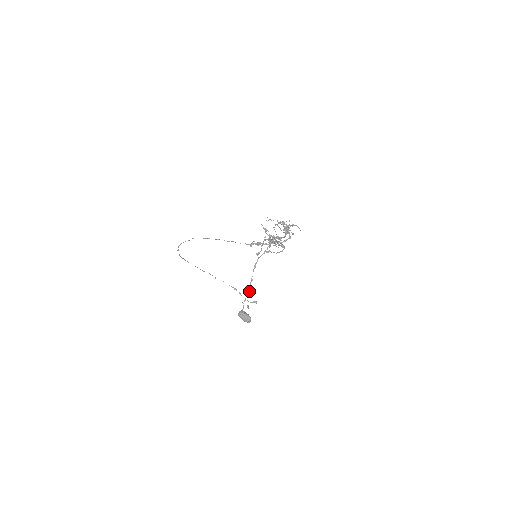
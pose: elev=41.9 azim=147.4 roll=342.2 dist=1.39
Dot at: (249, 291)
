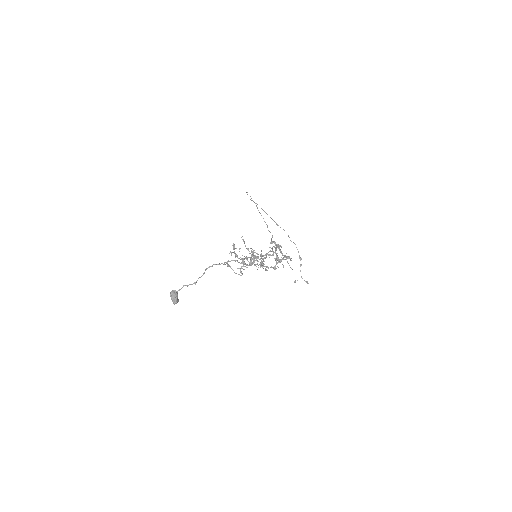
Dot at: (196, 281)
